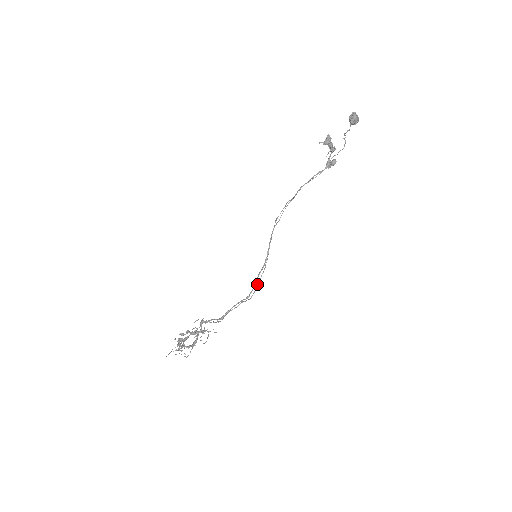
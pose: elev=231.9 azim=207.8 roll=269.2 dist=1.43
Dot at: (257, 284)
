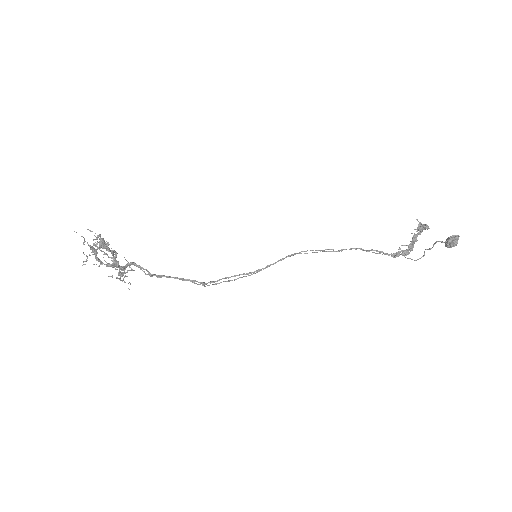
Dot at: occluded
